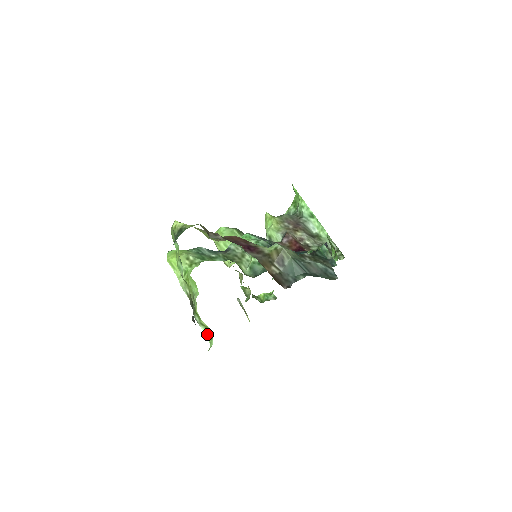
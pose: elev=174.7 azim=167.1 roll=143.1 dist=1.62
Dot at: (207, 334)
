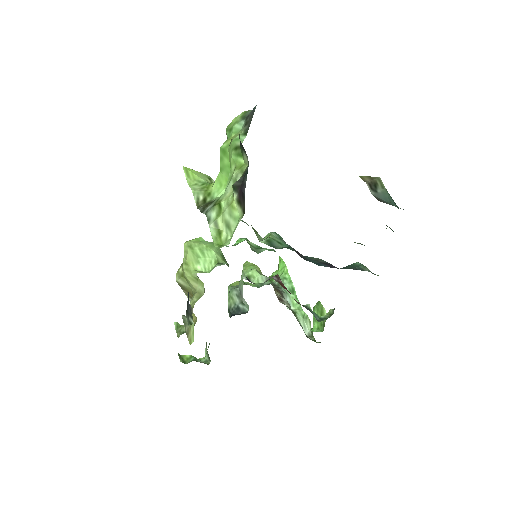
Dot at: (215, 240)
